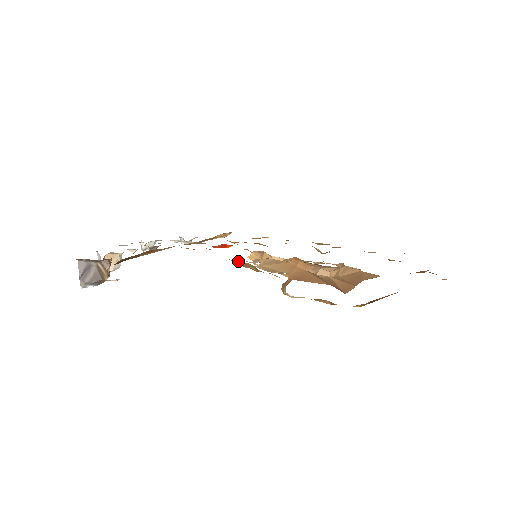
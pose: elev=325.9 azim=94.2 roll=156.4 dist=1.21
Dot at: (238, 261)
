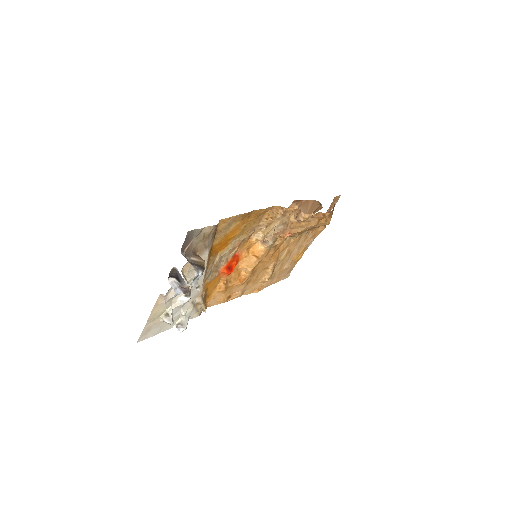
Dot at: (271, 209)
